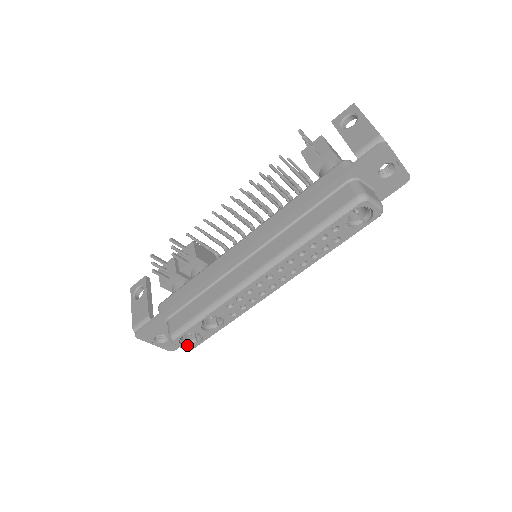
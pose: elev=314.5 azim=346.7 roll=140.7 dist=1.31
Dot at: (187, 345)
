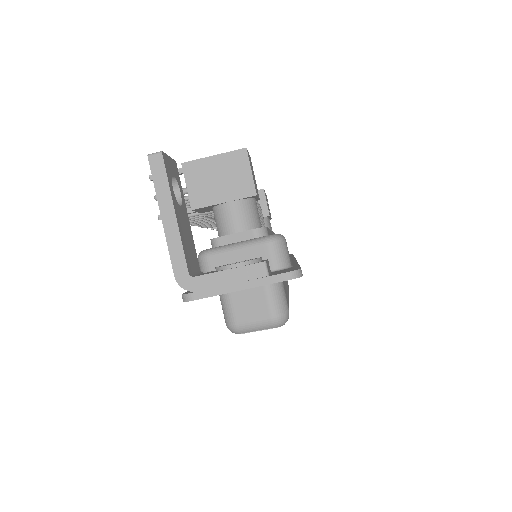
Dot at: occluded
